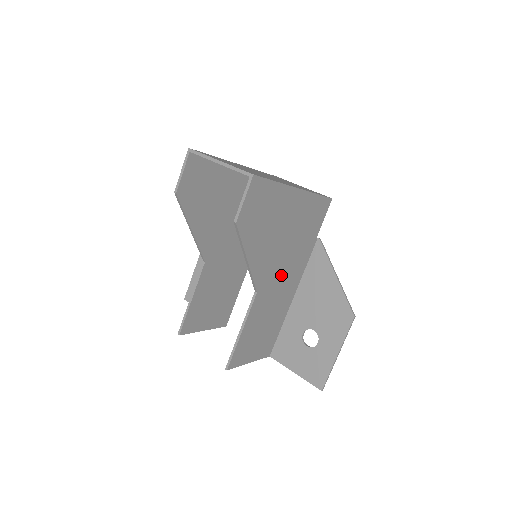
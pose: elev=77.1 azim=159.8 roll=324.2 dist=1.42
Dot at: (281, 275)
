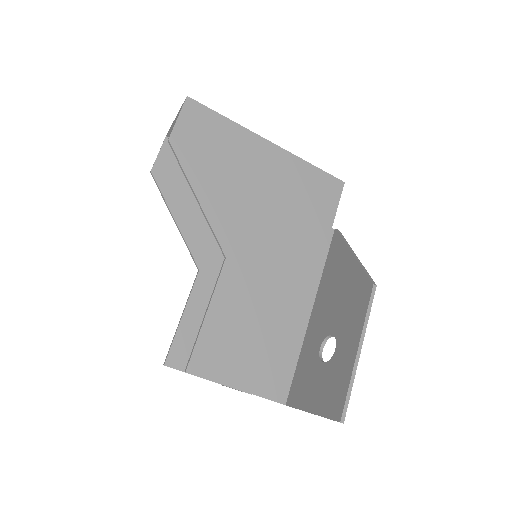
Dot at: (272, 254)
